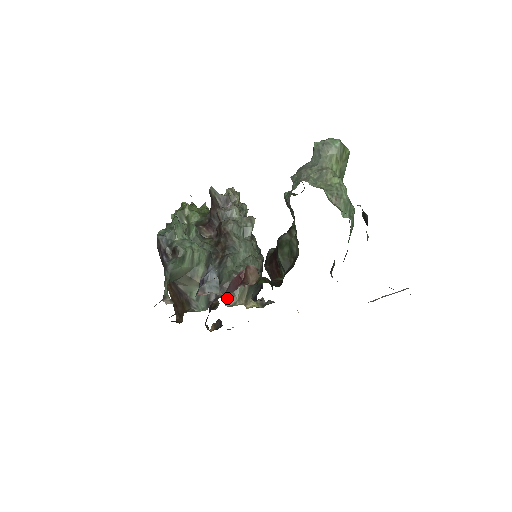
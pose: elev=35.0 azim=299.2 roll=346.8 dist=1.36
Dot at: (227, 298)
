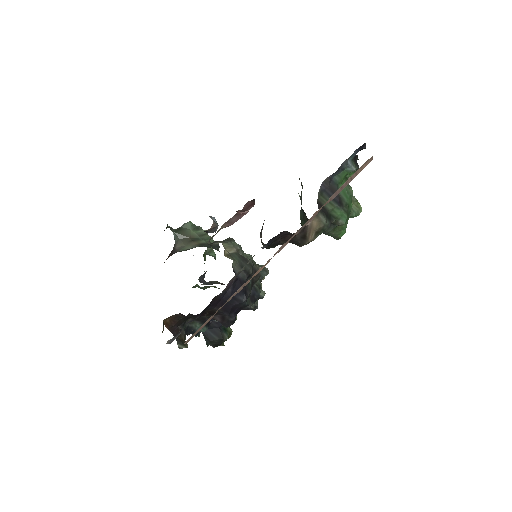
Dot at: (213, 243)
